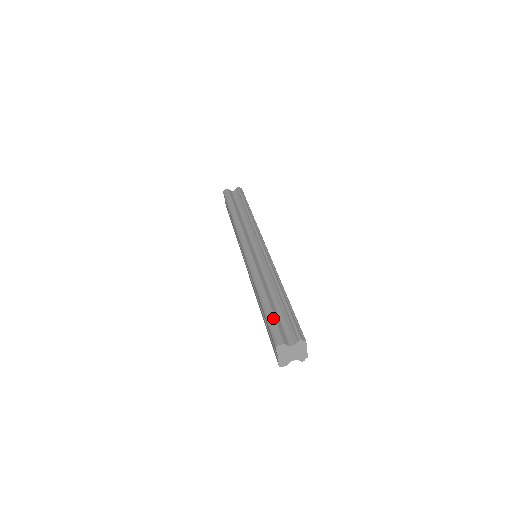
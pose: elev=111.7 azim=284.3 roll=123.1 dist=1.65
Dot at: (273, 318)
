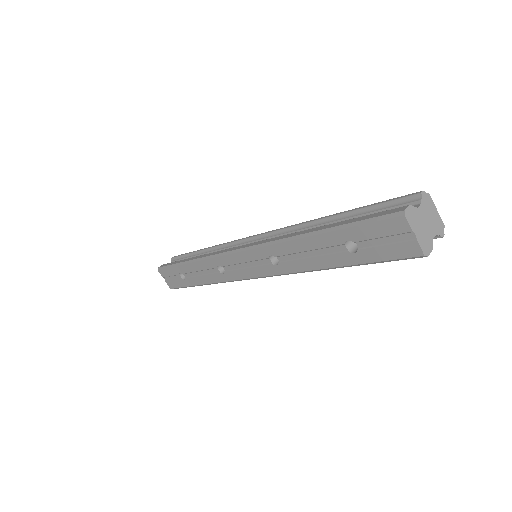
Dot at: (358, 218)
